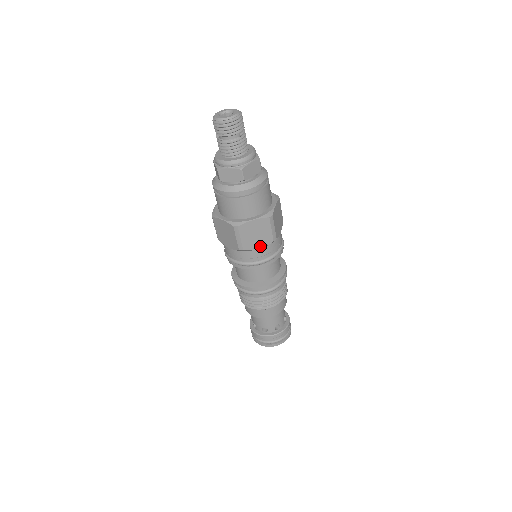
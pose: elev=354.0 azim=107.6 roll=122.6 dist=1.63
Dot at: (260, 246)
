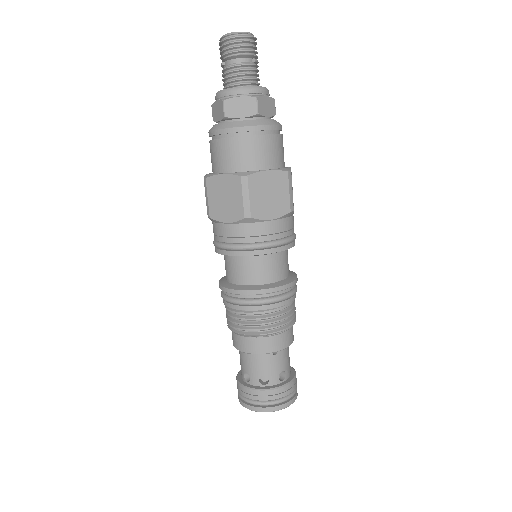
Dot at: (273, 216)
